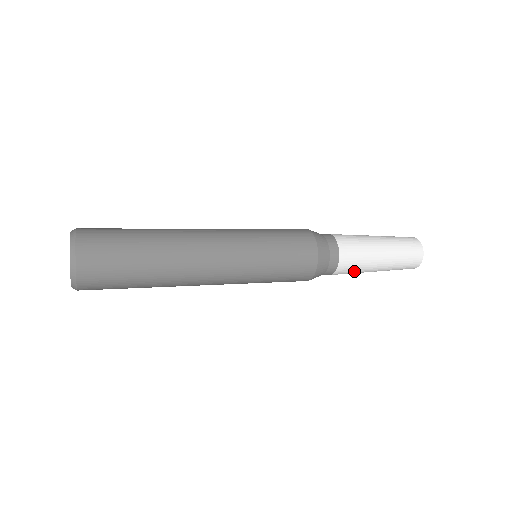
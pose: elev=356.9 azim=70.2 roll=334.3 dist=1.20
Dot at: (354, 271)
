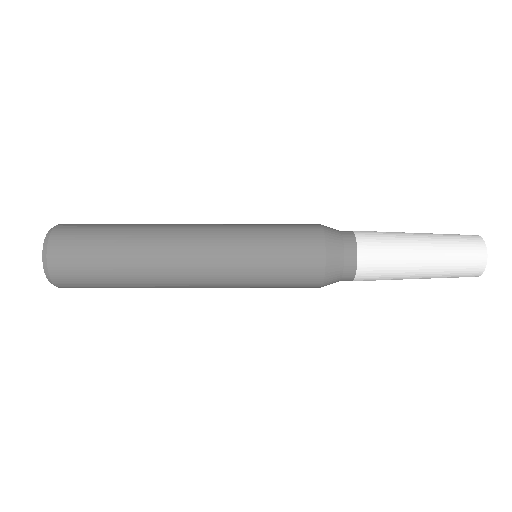
Dot at: (382, 278)
